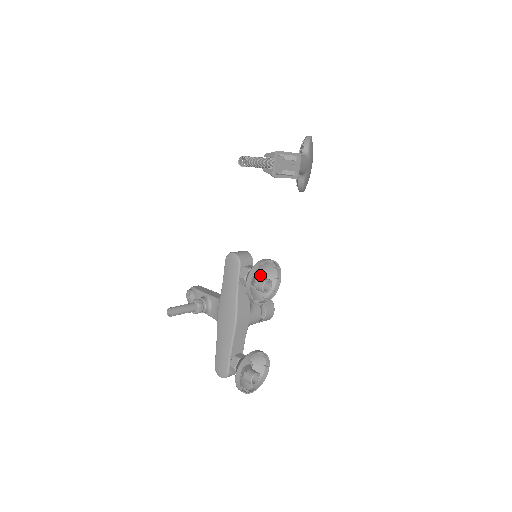
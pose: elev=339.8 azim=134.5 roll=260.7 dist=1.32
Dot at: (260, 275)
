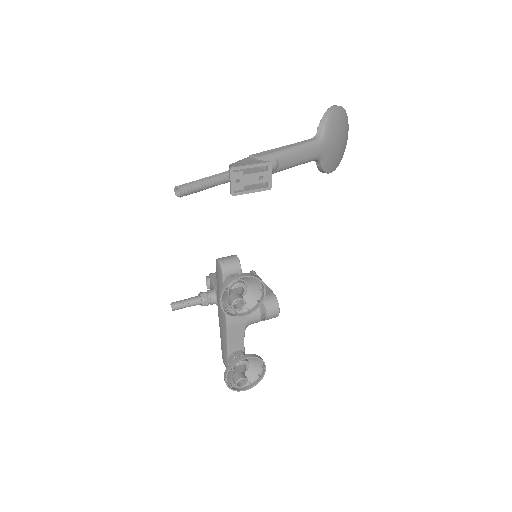
Dot at: (240, 287)
